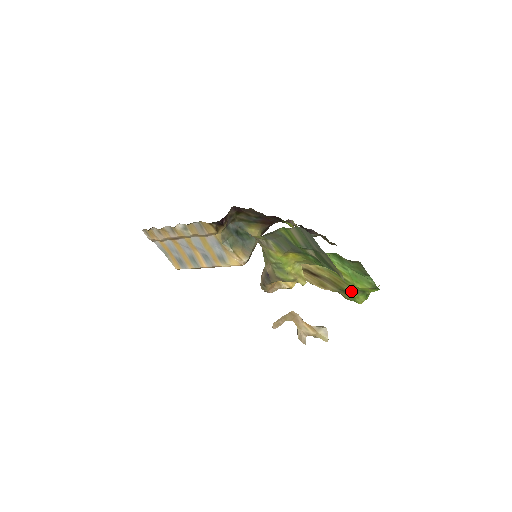
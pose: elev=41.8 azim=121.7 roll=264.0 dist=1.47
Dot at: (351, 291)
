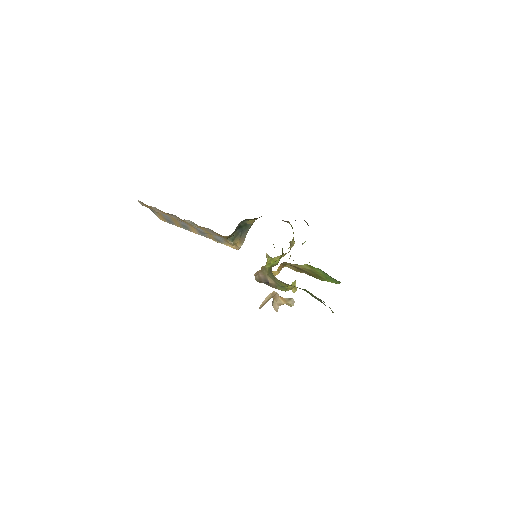
Dot at: occluded
